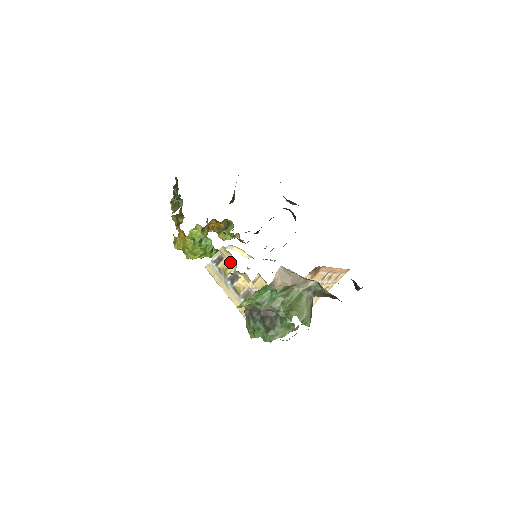
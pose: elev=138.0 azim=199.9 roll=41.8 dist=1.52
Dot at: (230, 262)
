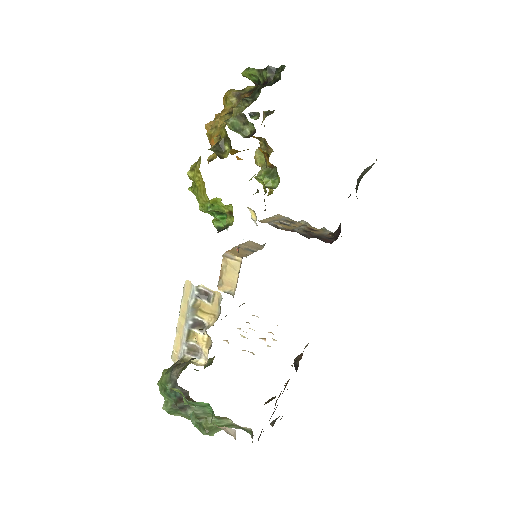
Dot at: (211, 313)
